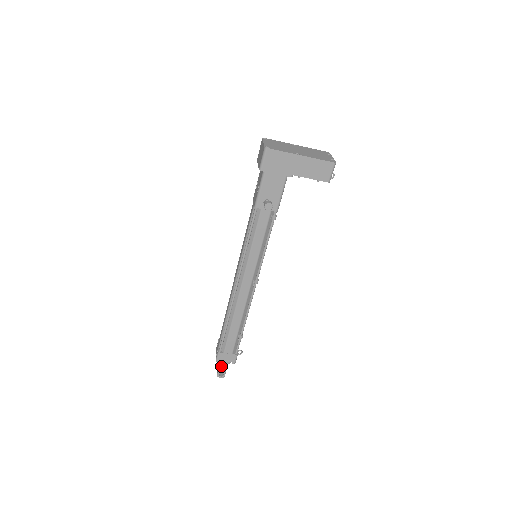
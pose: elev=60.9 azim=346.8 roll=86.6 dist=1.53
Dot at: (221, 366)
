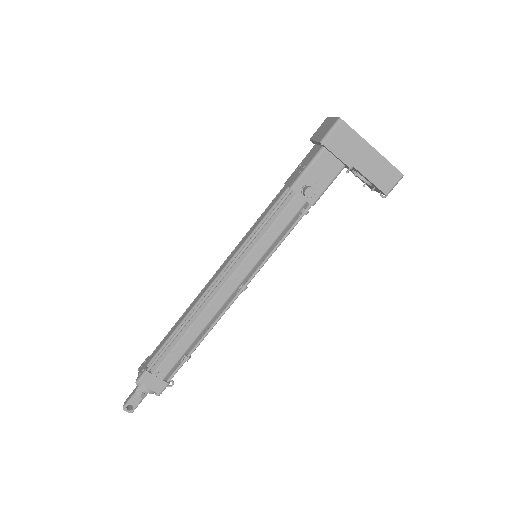
Dot at: (136, 394)
